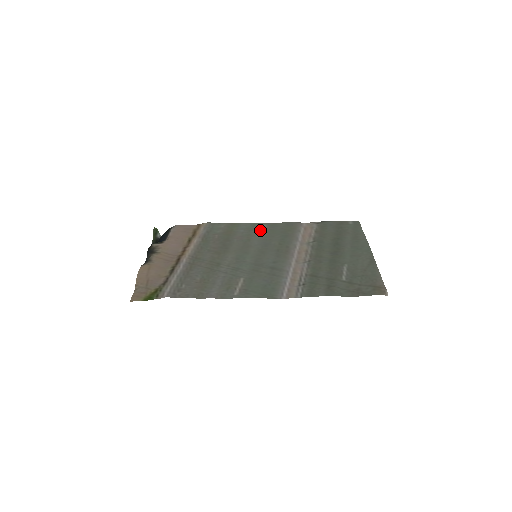
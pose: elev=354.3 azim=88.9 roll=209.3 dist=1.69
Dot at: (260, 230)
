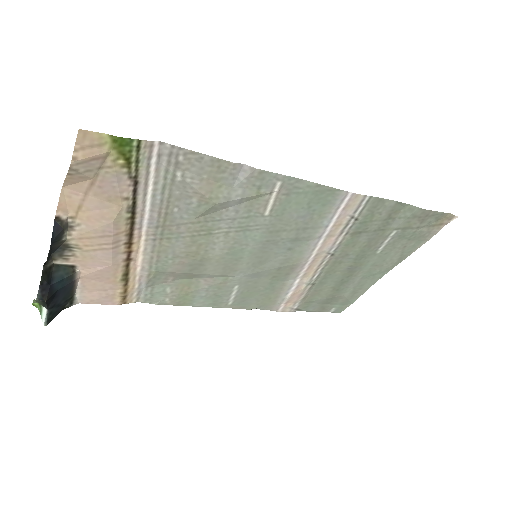
Dot at: (229, 295)
